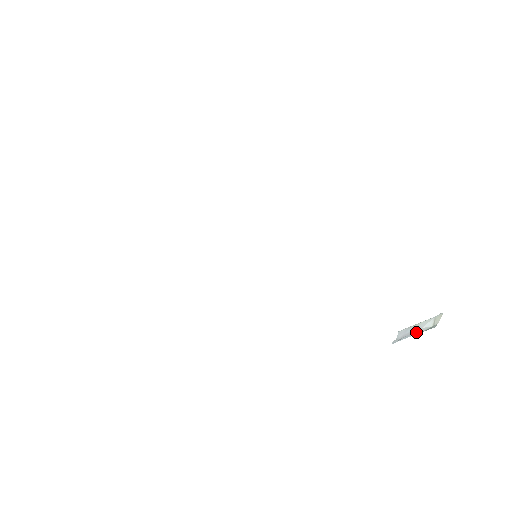
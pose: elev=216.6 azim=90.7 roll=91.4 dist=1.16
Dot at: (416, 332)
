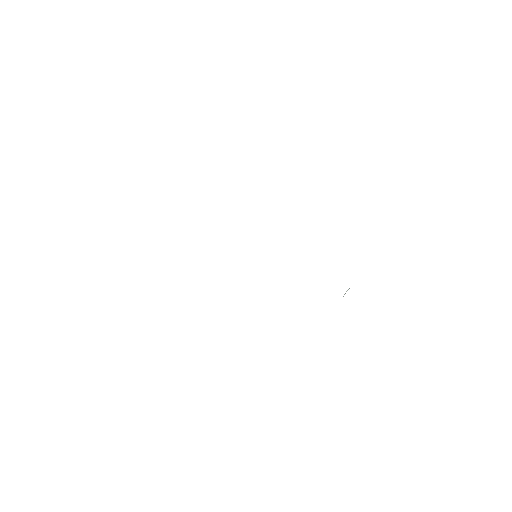
Dot at: occluded
